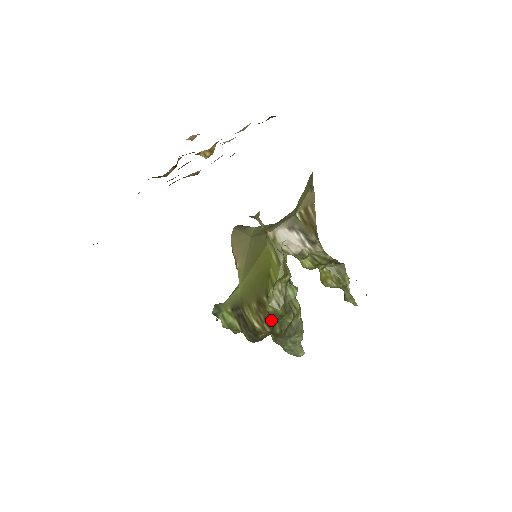
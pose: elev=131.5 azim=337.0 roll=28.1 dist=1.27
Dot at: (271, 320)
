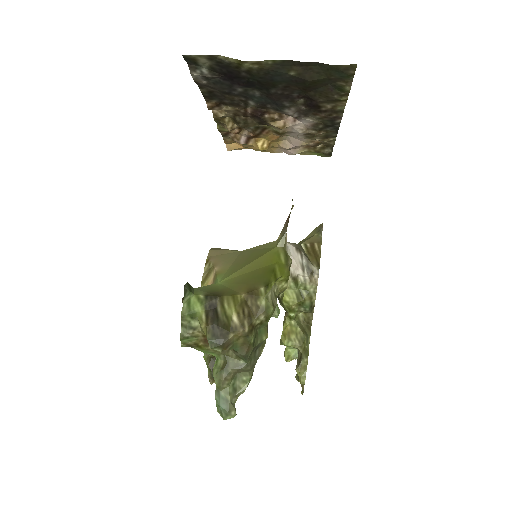
Dot at: (256, 318)
